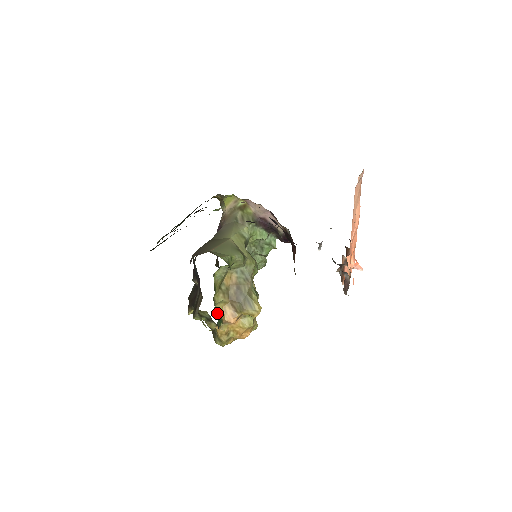
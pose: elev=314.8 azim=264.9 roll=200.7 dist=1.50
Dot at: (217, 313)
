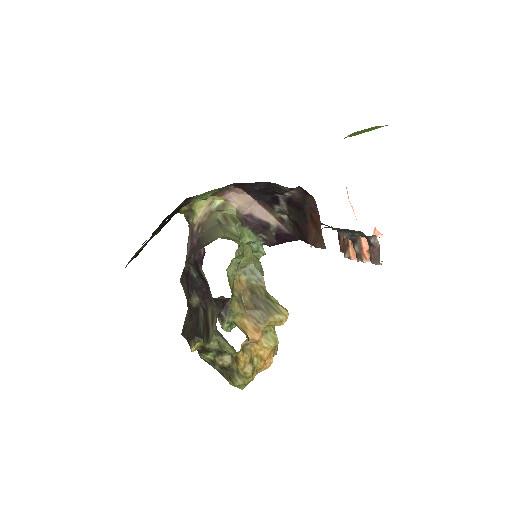
Dot at: (239, 328)
